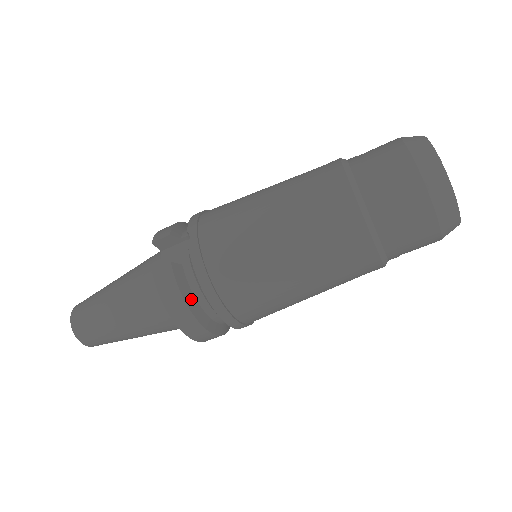
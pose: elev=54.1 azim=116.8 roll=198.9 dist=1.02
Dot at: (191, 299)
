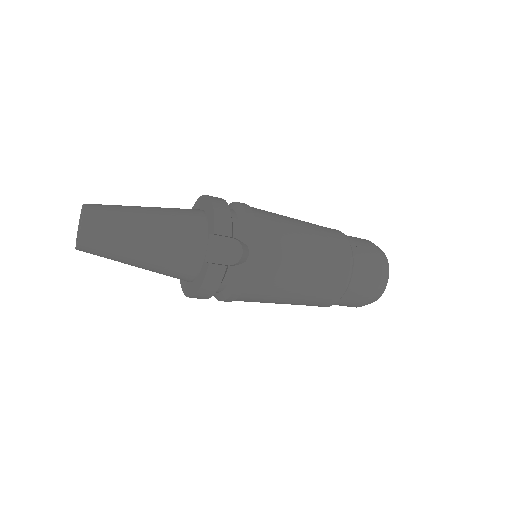
Dot at: occluded
